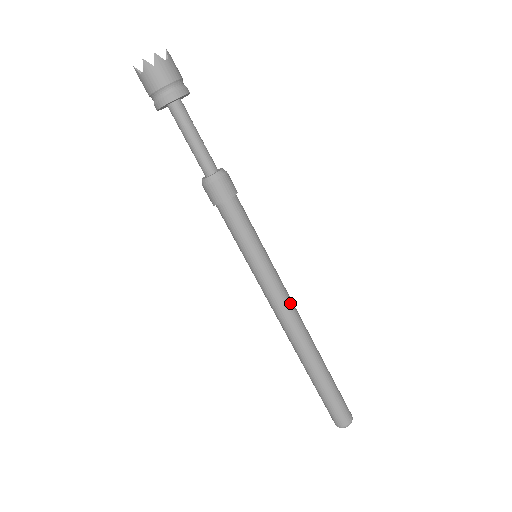
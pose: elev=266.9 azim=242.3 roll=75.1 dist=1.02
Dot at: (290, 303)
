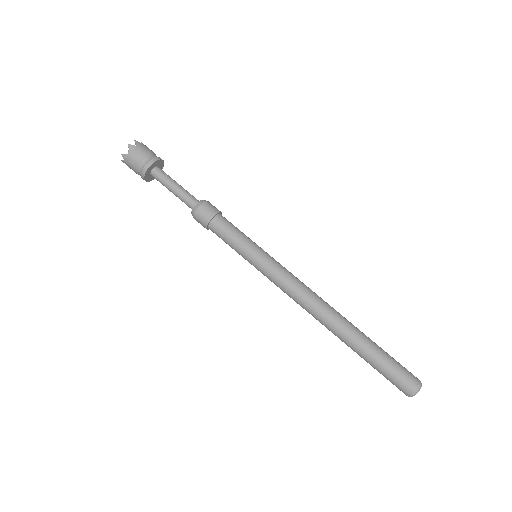
Dot at: (302, 282)
